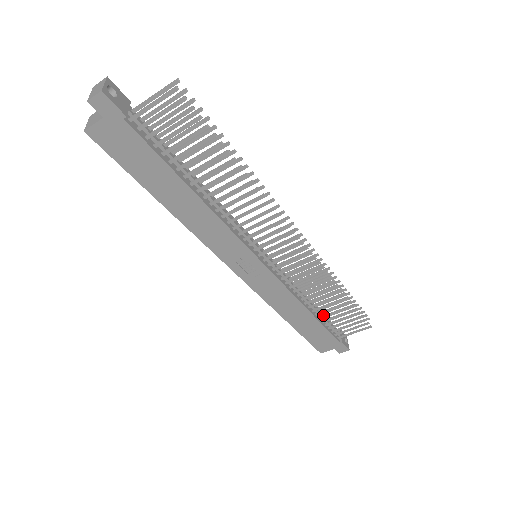
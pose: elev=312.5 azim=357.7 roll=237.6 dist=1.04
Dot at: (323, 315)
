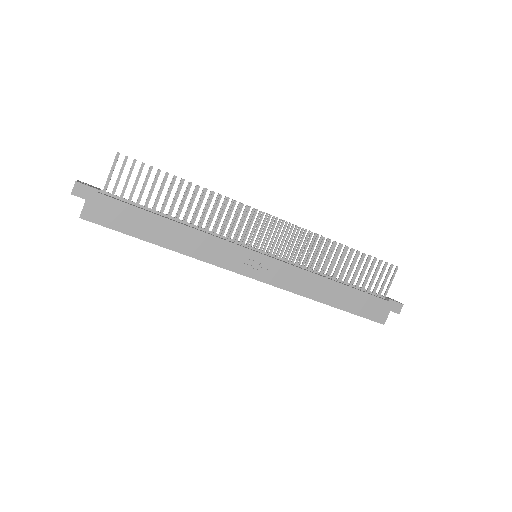
Dot at: (350, 281)
